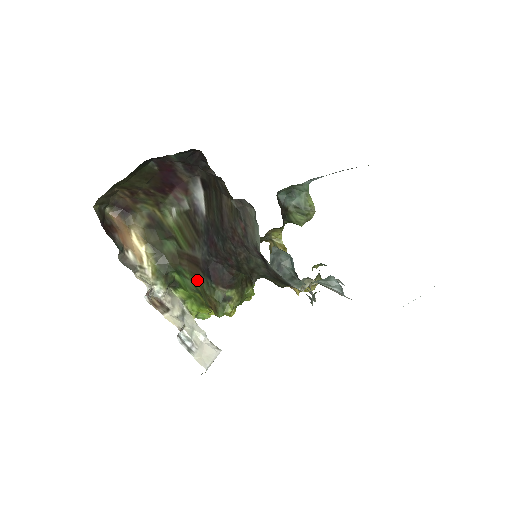
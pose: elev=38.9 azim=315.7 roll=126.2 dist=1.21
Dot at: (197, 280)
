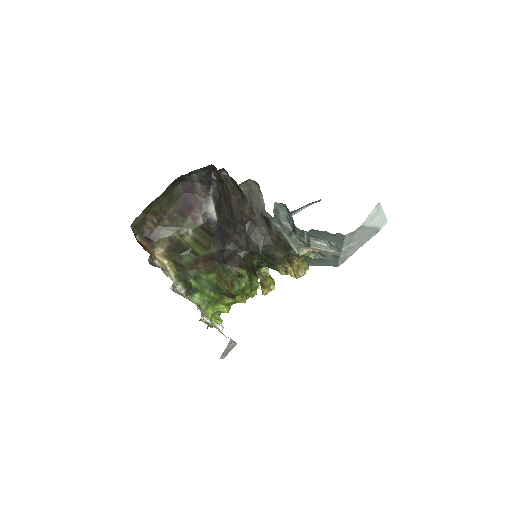
Dot at: (213, 273)
